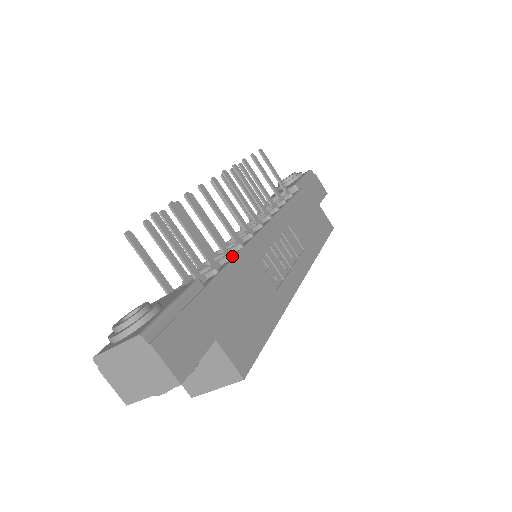
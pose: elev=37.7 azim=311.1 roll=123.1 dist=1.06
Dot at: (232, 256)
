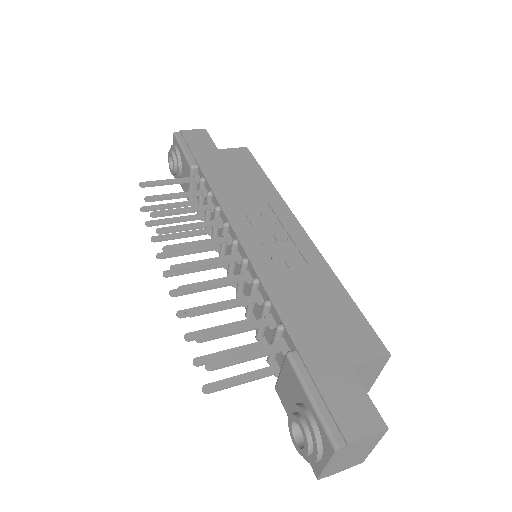
Dot at: (265, 297)
